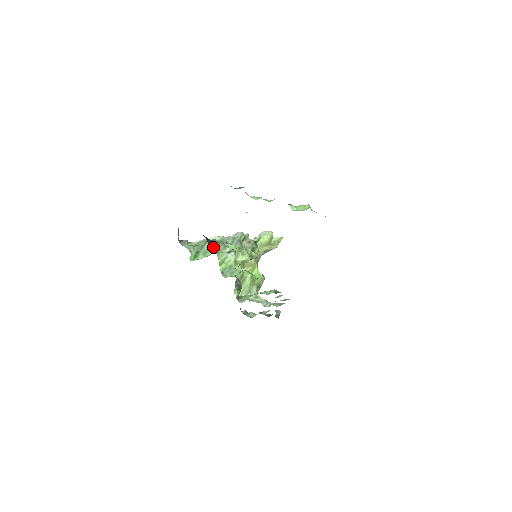
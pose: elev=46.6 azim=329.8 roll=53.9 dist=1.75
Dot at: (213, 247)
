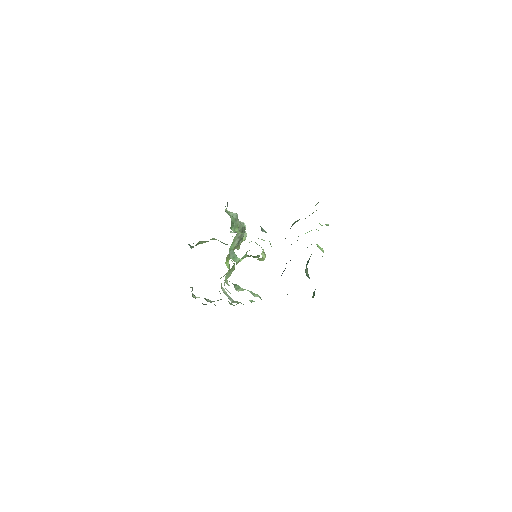
Dot at: (239, 226)
